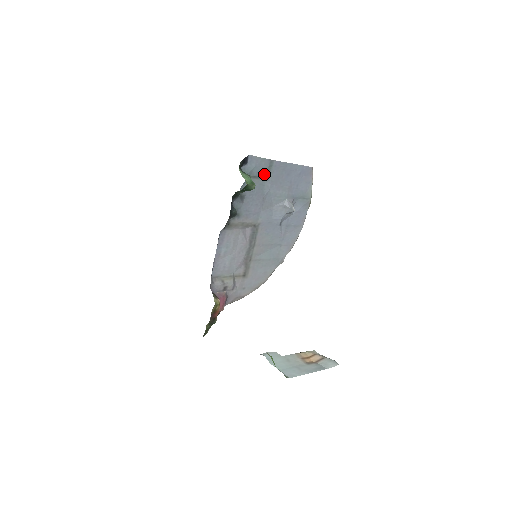
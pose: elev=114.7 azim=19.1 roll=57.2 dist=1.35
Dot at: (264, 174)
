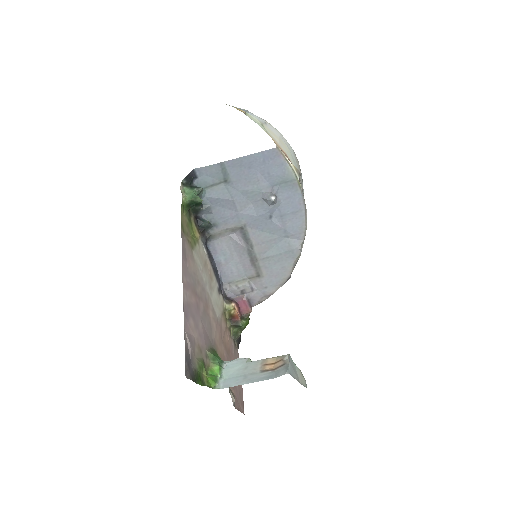
Dot at: (222, 178)
